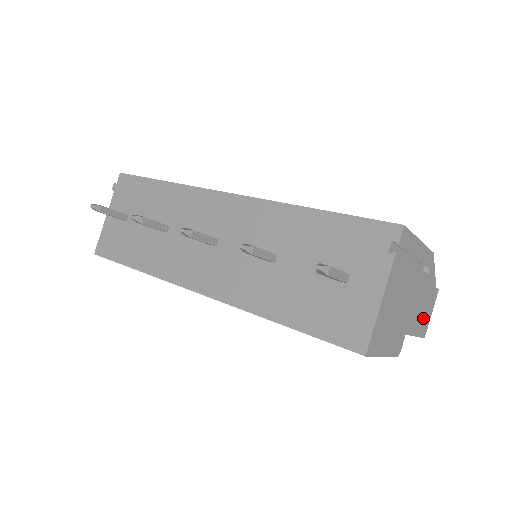
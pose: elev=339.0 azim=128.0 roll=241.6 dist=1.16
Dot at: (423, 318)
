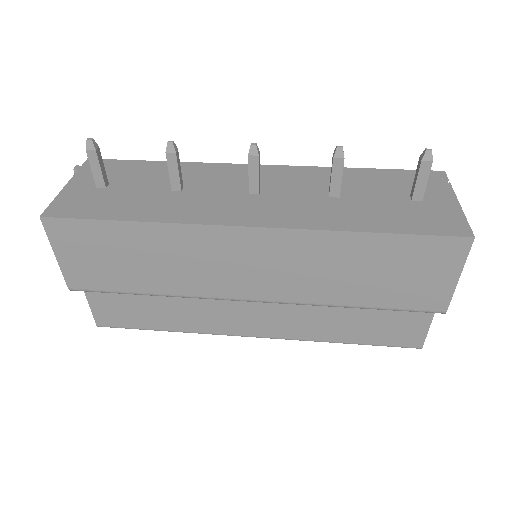
Dot at: occluded
